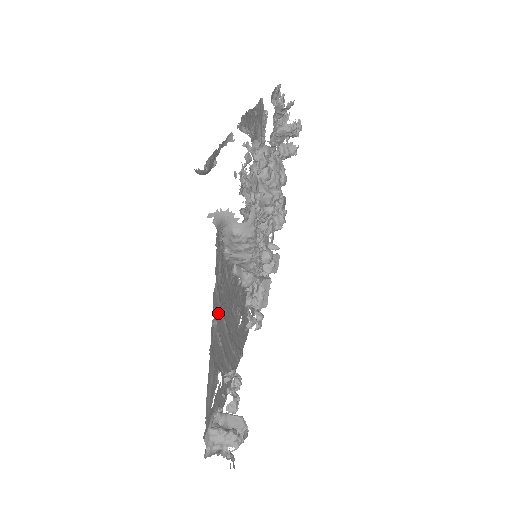
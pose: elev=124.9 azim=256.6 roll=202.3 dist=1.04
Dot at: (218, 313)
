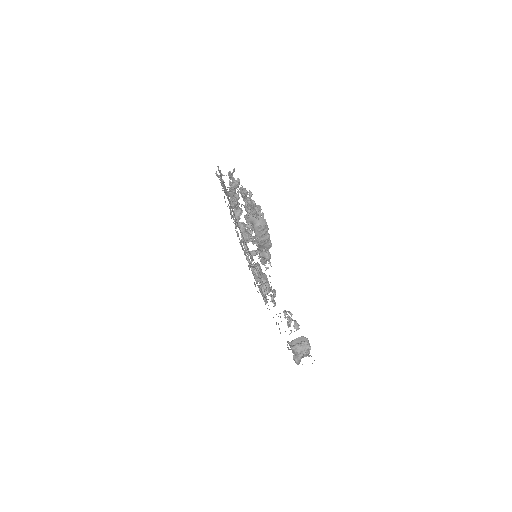
Dot at: occluded
